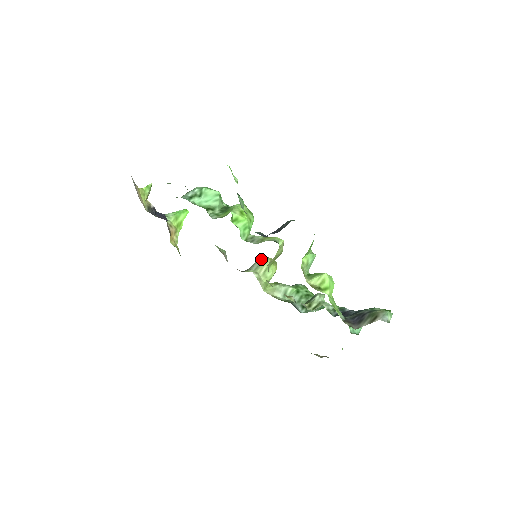
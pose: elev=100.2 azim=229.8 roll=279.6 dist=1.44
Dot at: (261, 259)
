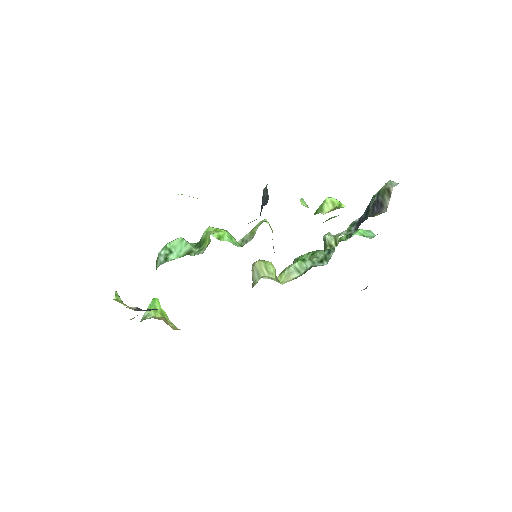
Dot at: (253, 267)
